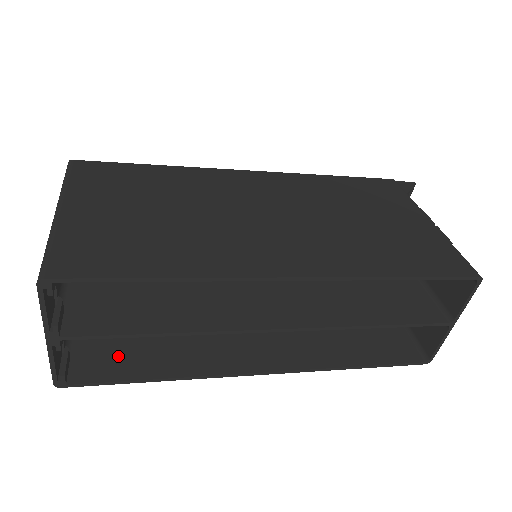
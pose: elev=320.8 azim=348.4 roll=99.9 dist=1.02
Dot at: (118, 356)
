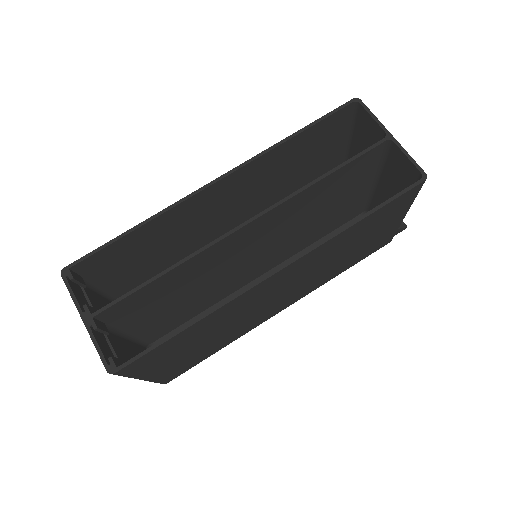
Dot at: occluded
